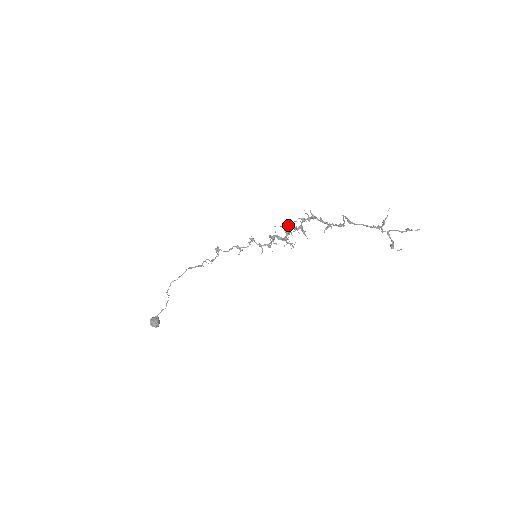
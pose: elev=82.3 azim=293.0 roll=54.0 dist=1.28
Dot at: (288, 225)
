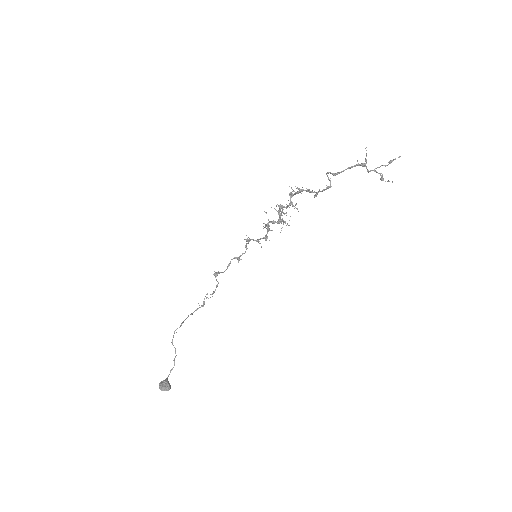
Dot at: occluded
